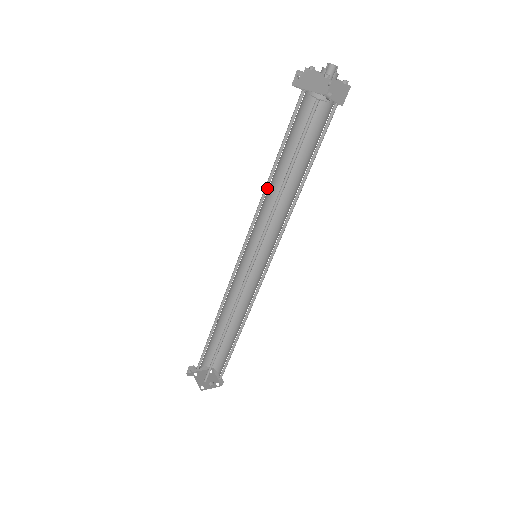
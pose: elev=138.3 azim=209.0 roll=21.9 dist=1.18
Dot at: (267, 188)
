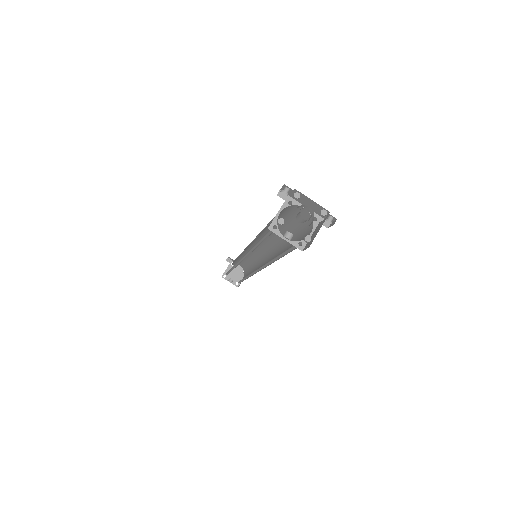
Dot at: occluded
